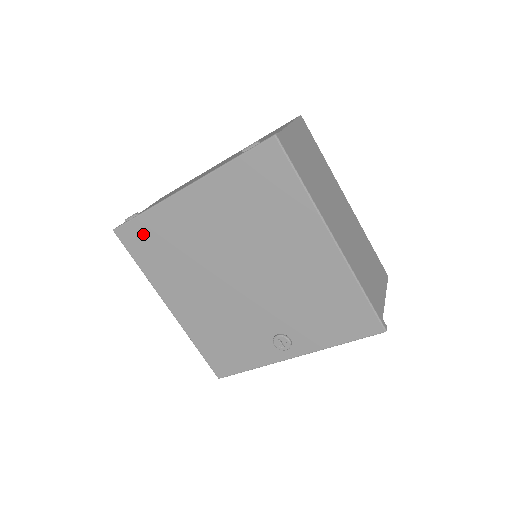
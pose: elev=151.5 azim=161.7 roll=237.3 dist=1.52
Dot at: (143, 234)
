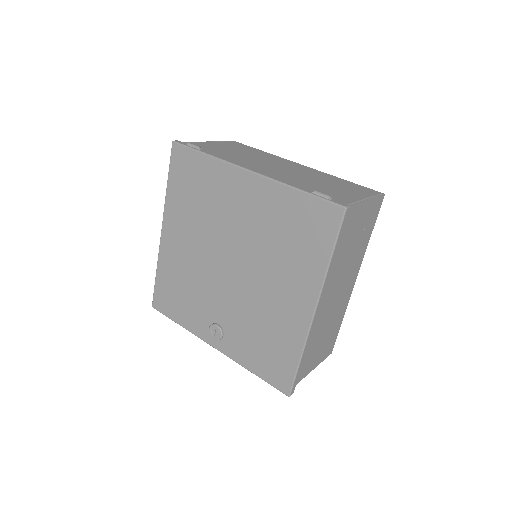
Dot at: (191, 167)
